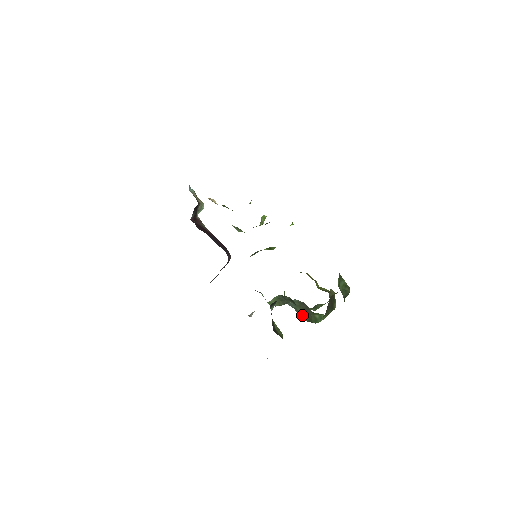
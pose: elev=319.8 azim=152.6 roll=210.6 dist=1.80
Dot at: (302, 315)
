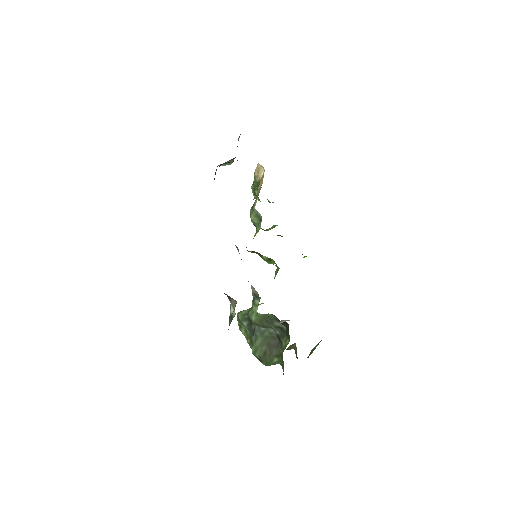
Dot at: (257, 347)
